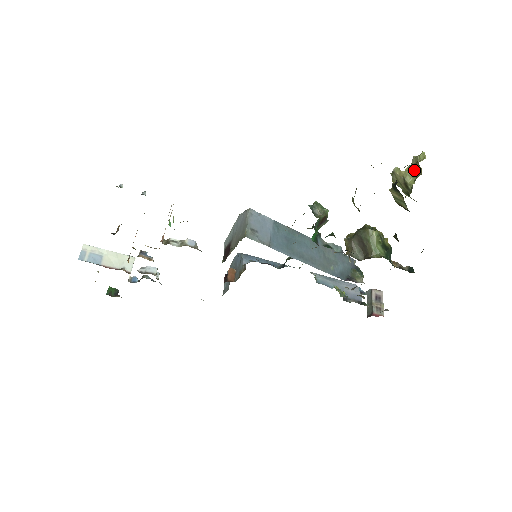
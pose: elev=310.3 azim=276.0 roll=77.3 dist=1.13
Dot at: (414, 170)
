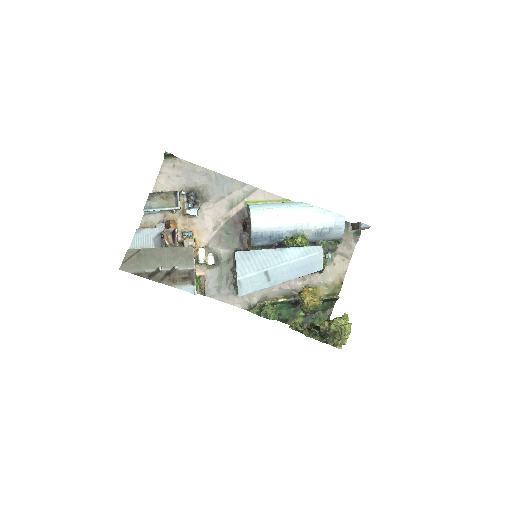
Dot at: (341, 333)
